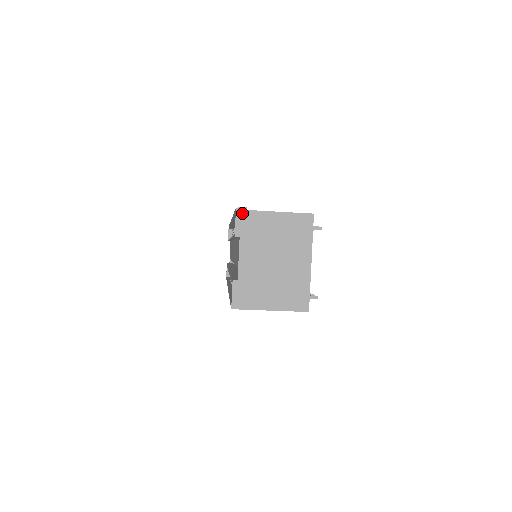
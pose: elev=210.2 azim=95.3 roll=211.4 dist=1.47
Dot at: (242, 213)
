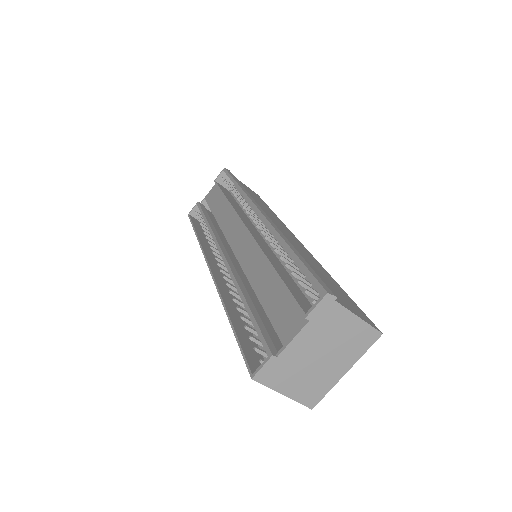
Dot at: (329, 301)
